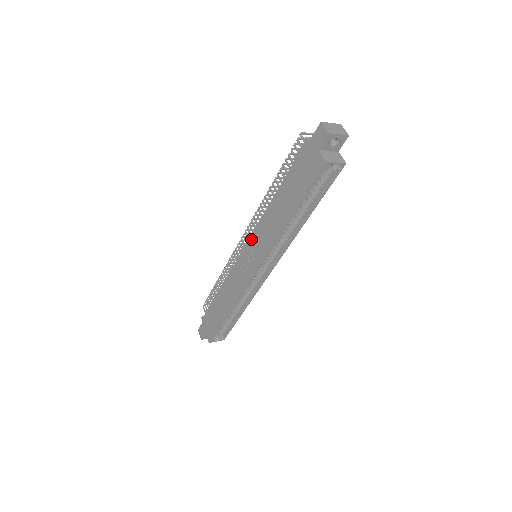
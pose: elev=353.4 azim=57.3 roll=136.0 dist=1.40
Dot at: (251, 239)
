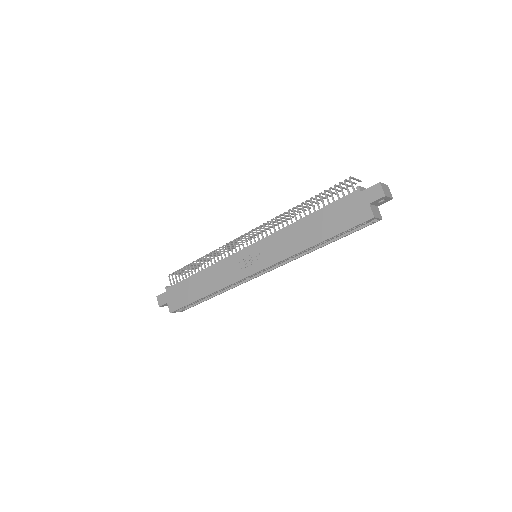
Dot at: (261, 243)
